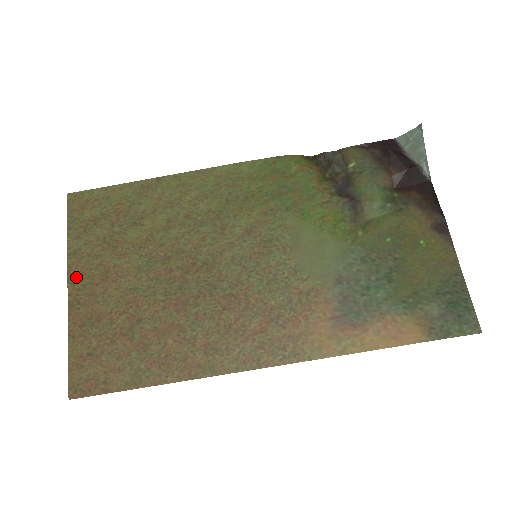
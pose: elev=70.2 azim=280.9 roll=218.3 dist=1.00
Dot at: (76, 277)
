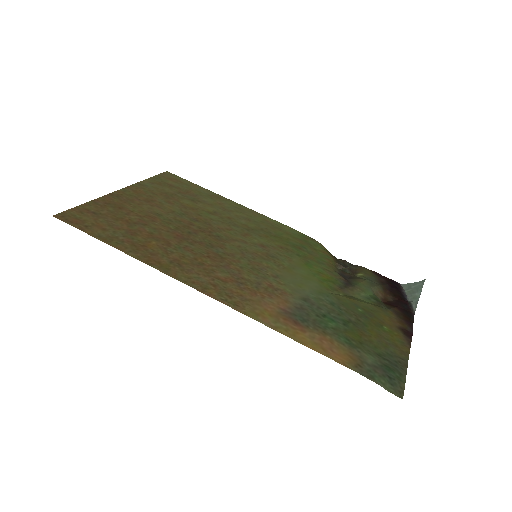
Dot at: (130, 190)
